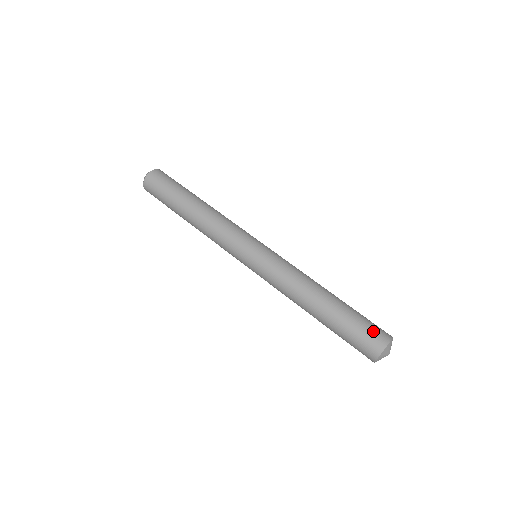
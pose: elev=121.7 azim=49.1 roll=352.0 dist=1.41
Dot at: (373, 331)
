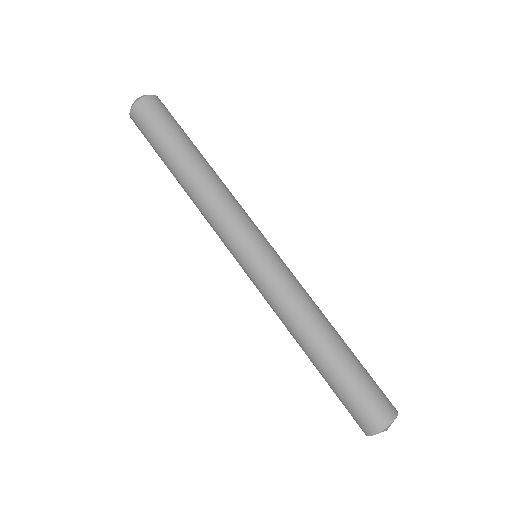
Dot at: (363, 413)
